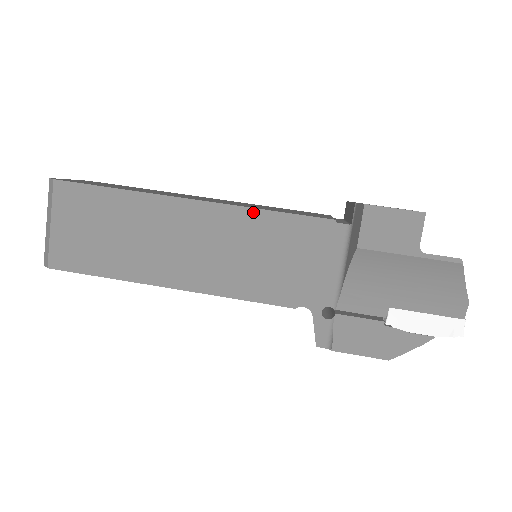
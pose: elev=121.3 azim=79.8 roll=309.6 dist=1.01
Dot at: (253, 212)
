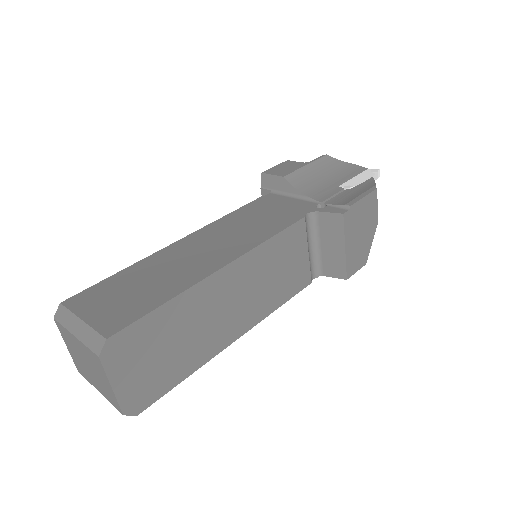
Dot at: (221, 220)
